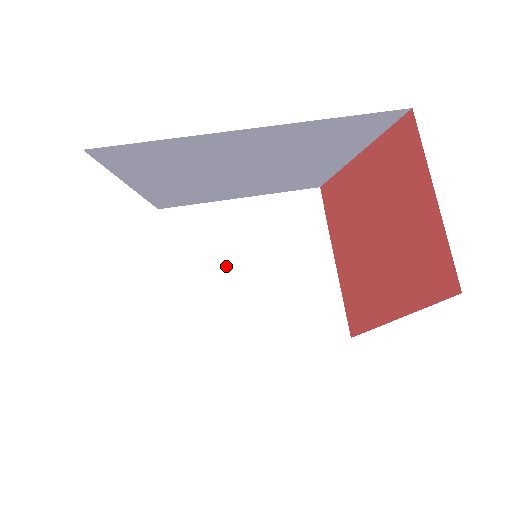
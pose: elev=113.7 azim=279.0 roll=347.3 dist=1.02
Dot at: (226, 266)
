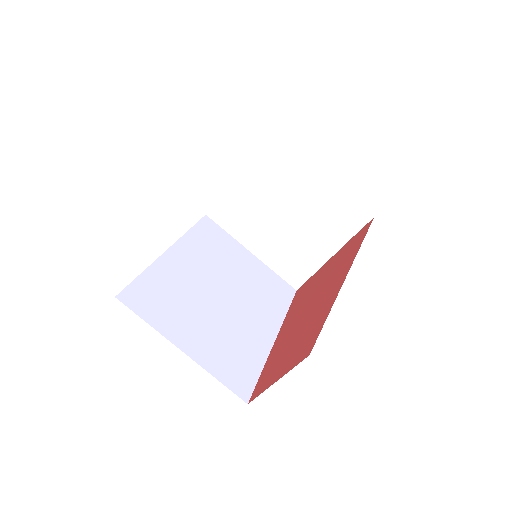
Dot at: (275, 199)
